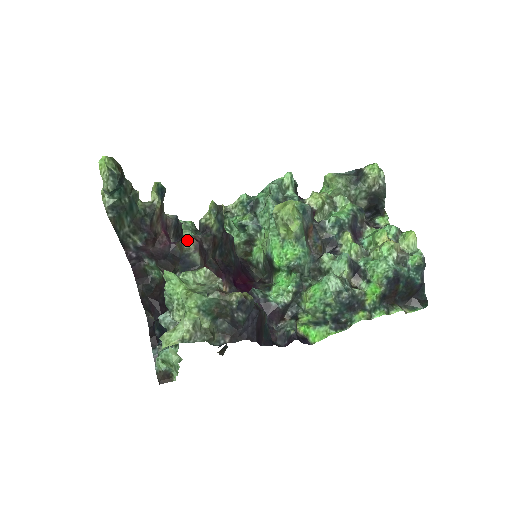
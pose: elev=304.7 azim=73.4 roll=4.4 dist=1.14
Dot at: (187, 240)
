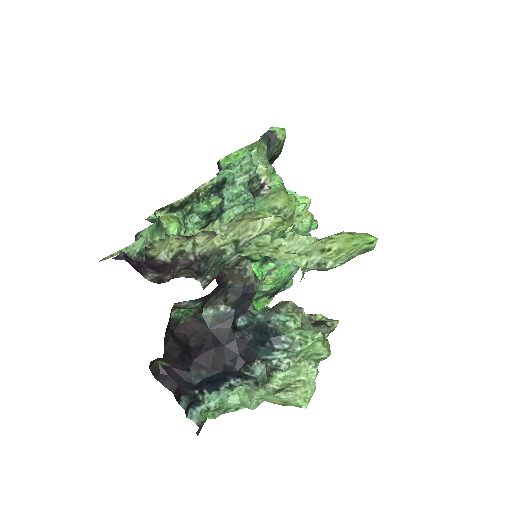
Dot at: (245, 268)
